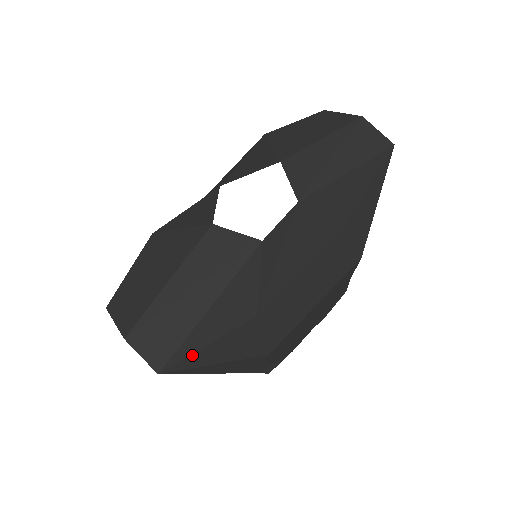
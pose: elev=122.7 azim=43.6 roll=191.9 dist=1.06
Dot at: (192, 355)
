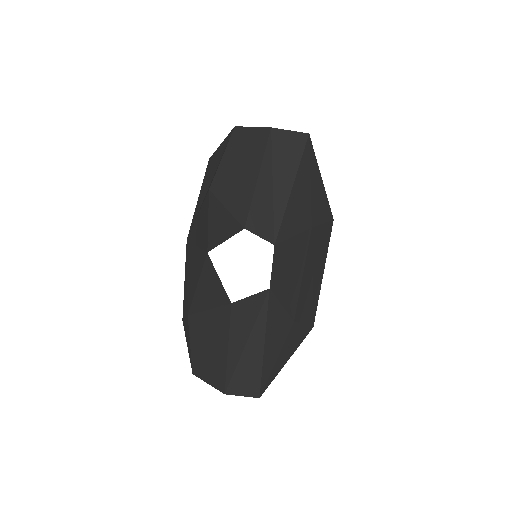
Dot at: (271, 373)
